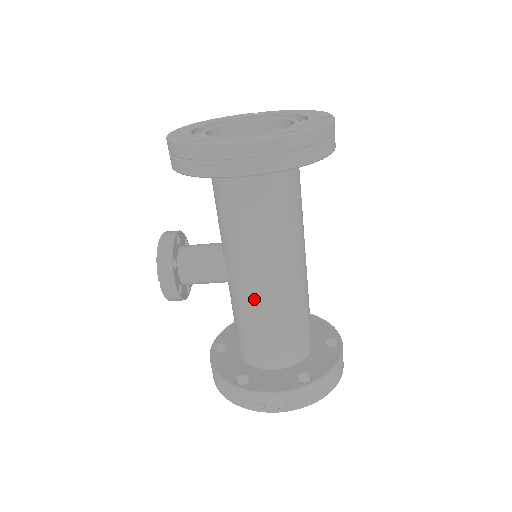
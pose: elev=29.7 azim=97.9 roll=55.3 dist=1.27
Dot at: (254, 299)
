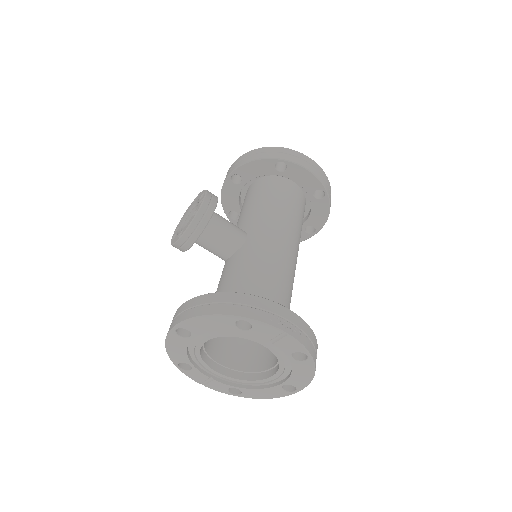
Dot at: (271, 255)
